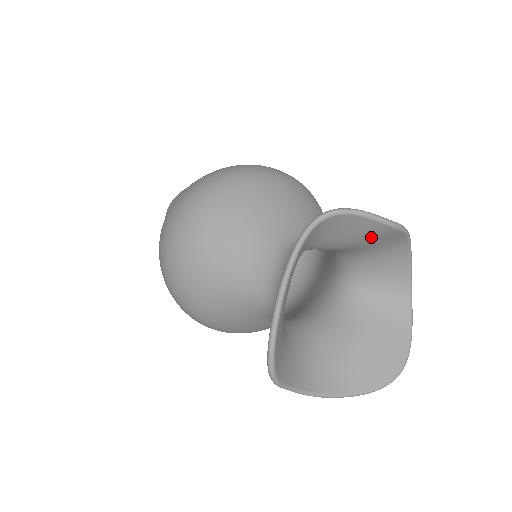
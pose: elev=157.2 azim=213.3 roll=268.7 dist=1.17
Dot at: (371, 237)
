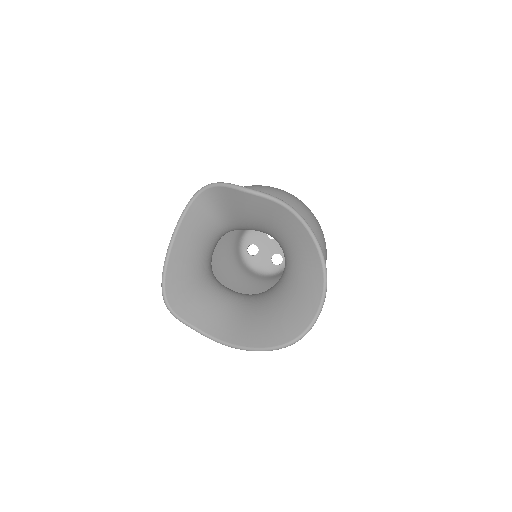
Dot at: (250, 207)
